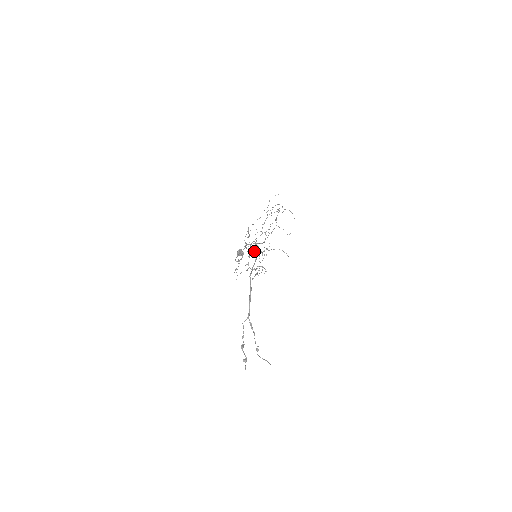
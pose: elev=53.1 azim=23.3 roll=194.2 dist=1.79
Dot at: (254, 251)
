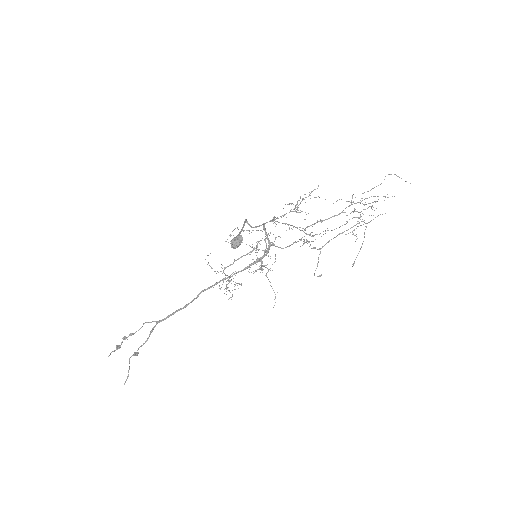
Dot at: (257, 252)
